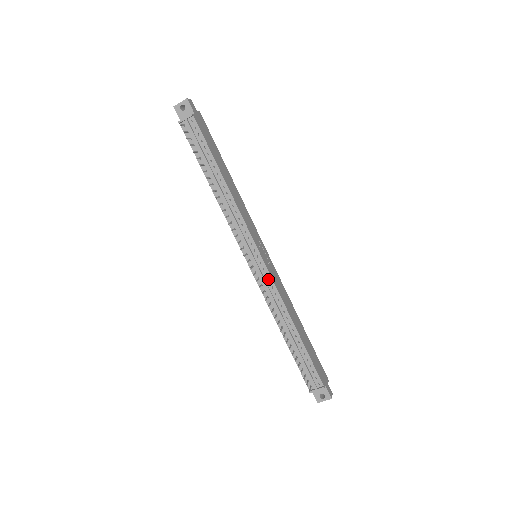
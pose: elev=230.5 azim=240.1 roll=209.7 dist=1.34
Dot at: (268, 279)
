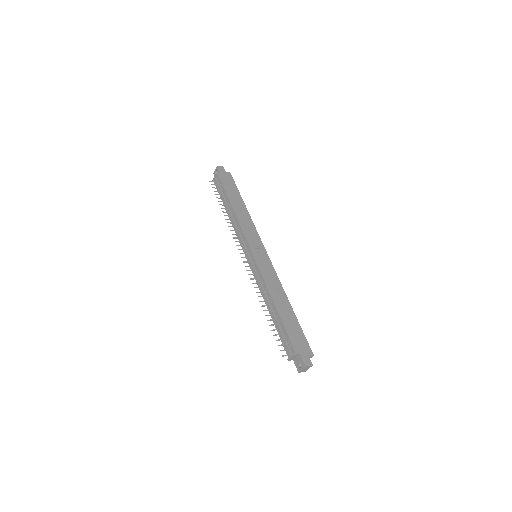
Dot at: (257, 269)
